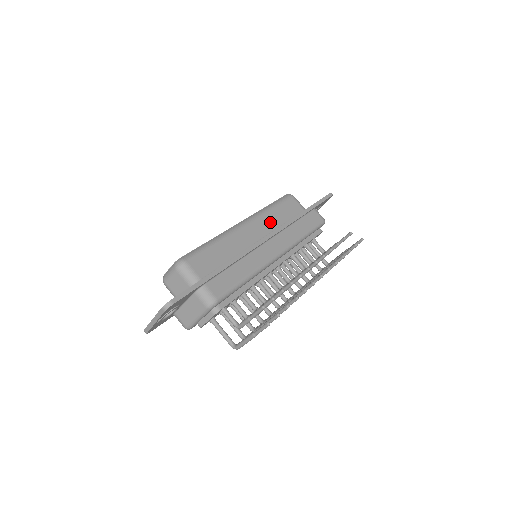
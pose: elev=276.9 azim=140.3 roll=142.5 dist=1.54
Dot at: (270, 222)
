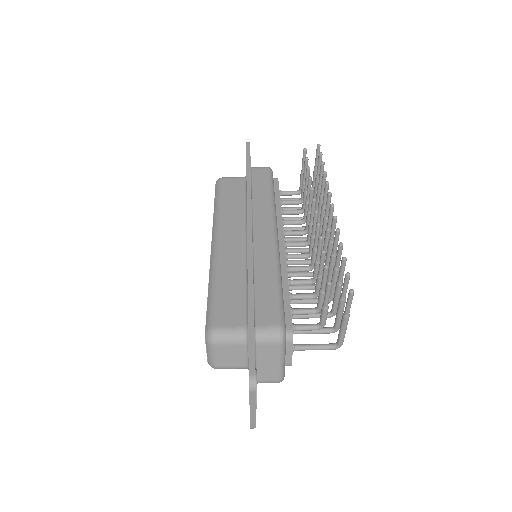
Dot at: (233, 217)
